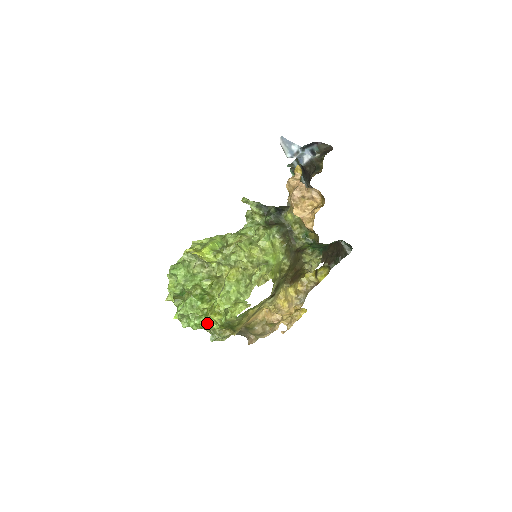
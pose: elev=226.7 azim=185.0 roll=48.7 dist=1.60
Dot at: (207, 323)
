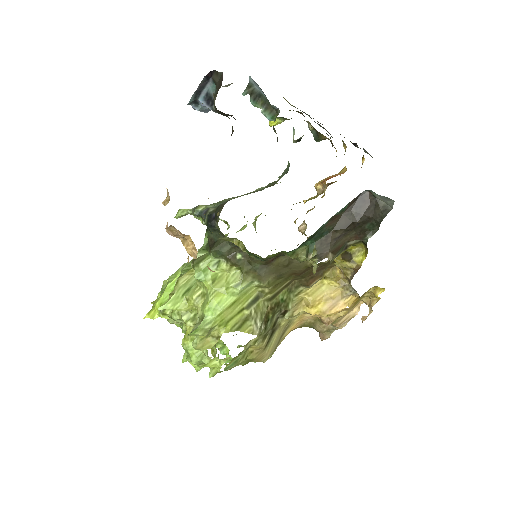
Dot at: occluded
